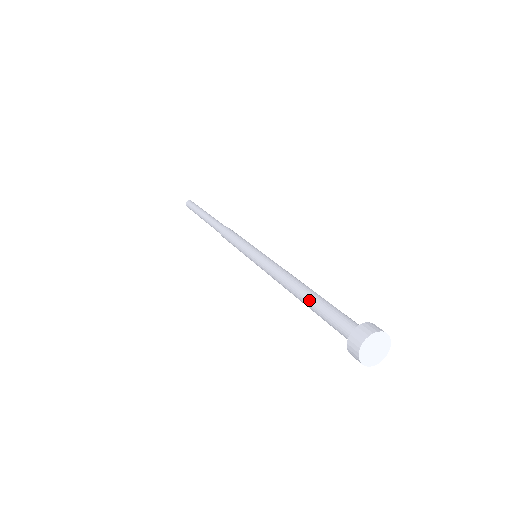
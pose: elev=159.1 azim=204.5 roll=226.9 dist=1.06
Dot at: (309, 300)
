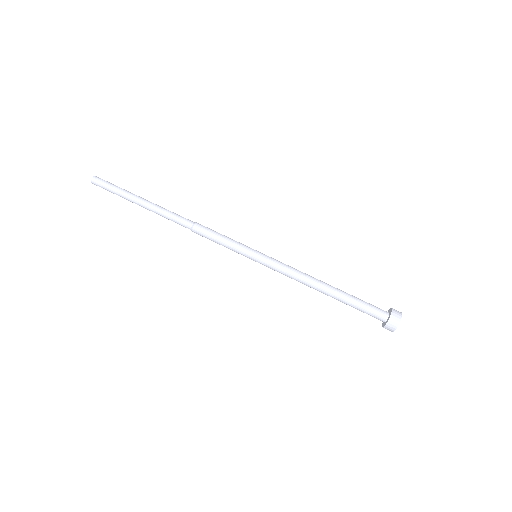
Dot at: occluded
